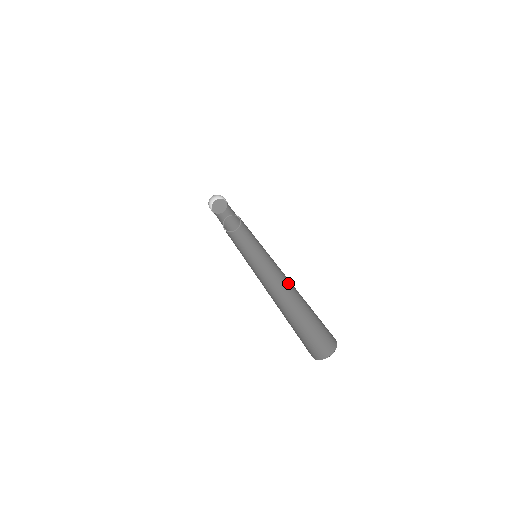
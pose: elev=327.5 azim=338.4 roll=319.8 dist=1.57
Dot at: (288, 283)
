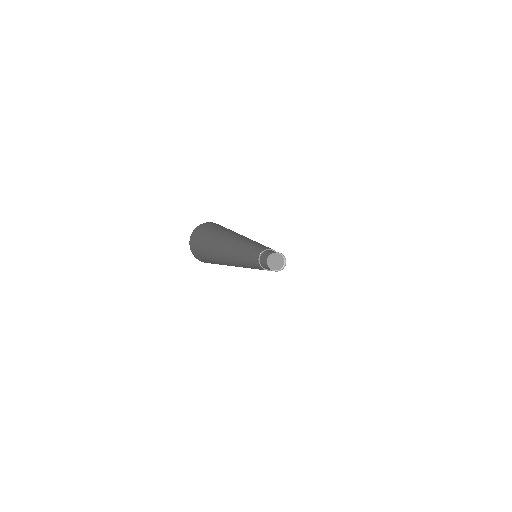
Dot at: occluded
